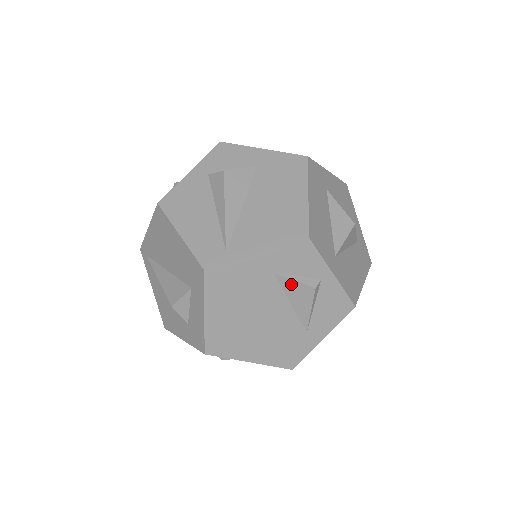
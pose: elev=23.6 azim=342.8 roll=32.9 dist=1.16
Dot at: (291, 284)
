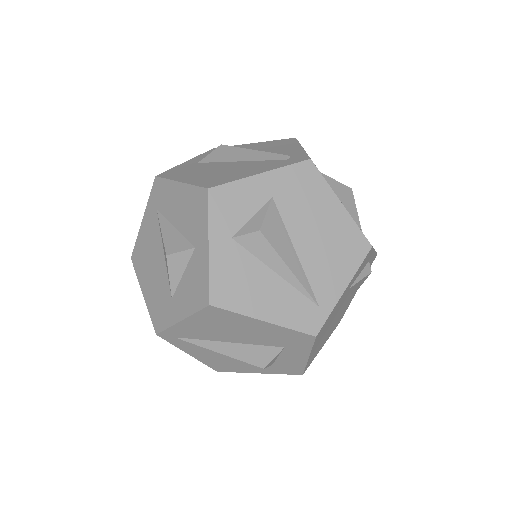
Dot at: (357, 284)
